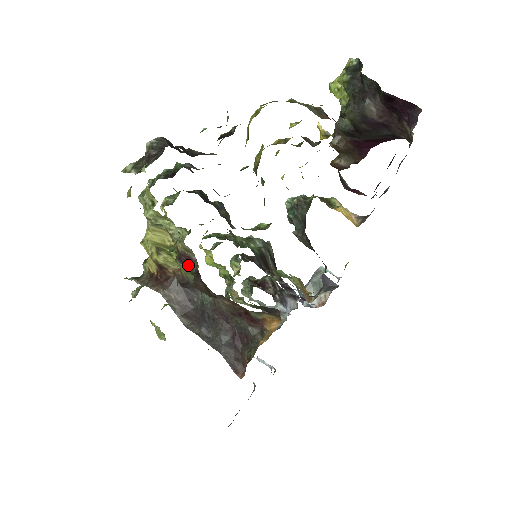
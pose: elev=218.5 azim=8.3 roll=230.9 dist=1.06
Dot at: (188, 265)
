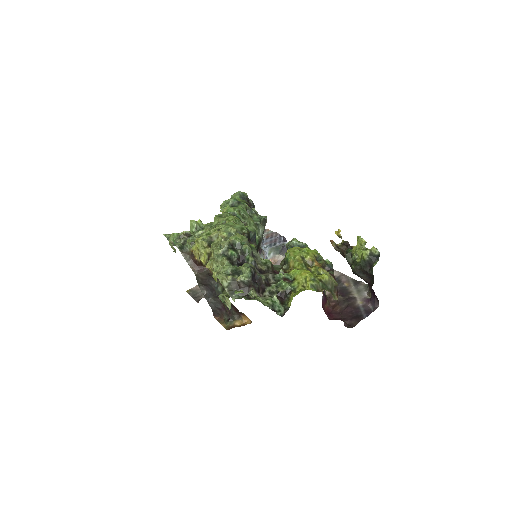
Dot at: occluded
